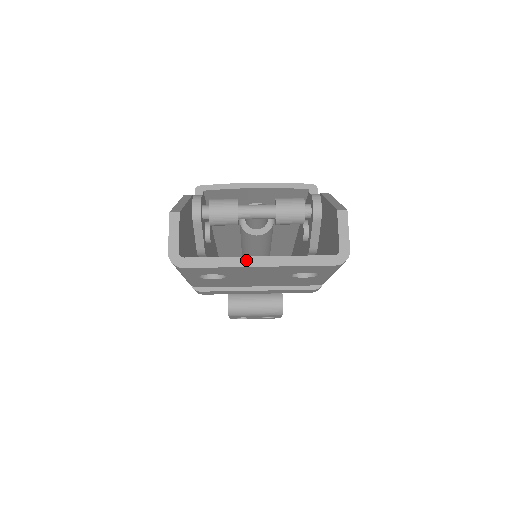
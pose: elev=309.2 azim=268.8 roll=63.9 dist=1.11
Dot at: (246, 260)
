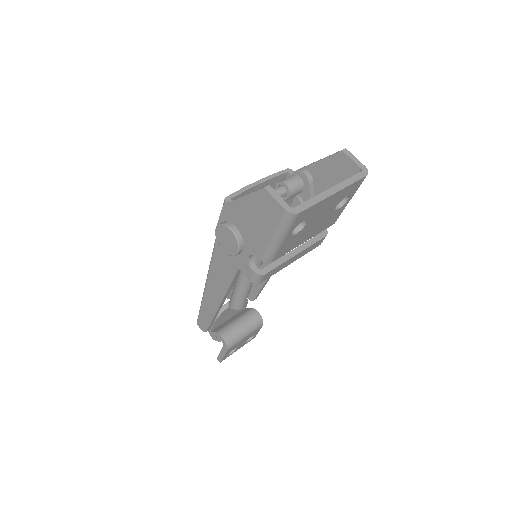
Dot at: (326, 193)
